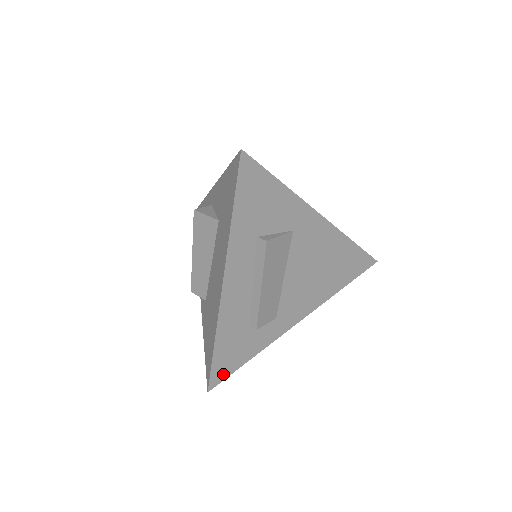
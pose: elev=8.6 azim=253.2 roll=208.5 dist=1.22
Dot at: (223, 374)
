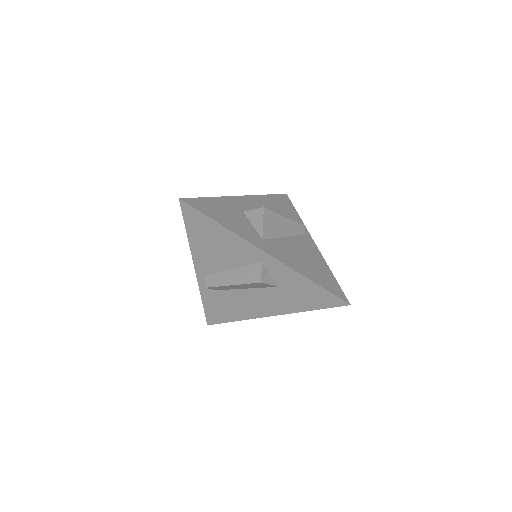
Dot at: occluded
